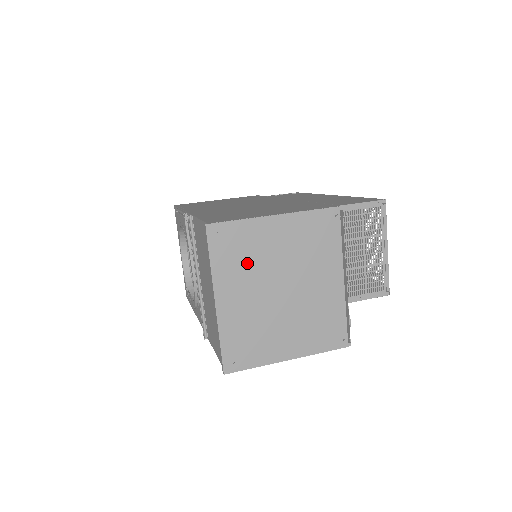
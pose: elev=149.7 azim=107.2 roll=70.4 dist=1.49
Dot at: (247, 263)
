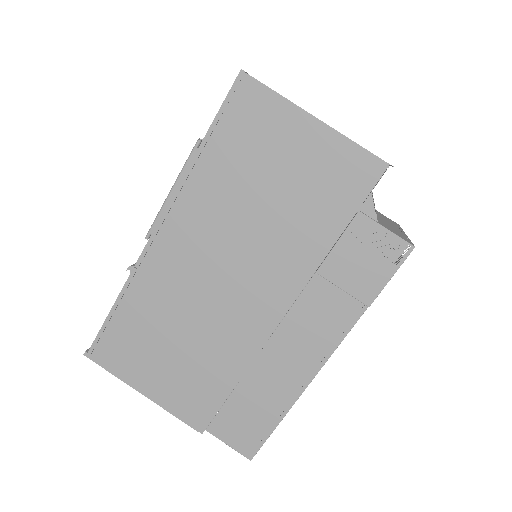
Dot at: occluded
